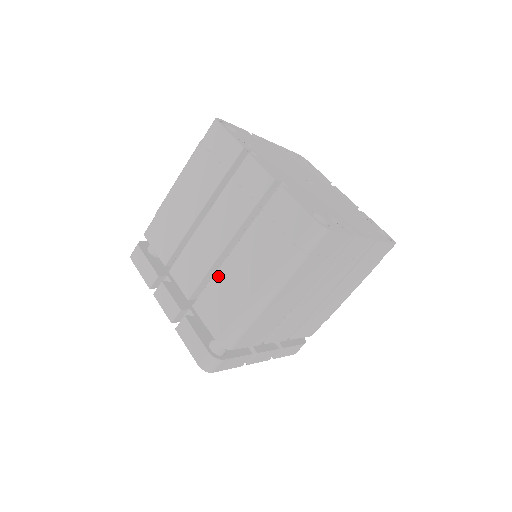
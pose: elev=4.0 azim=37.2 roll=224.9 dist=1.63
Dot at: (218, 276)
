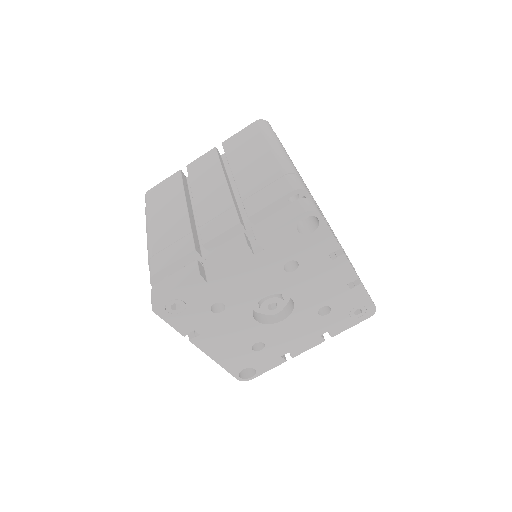
Dot at: (242, 188)
